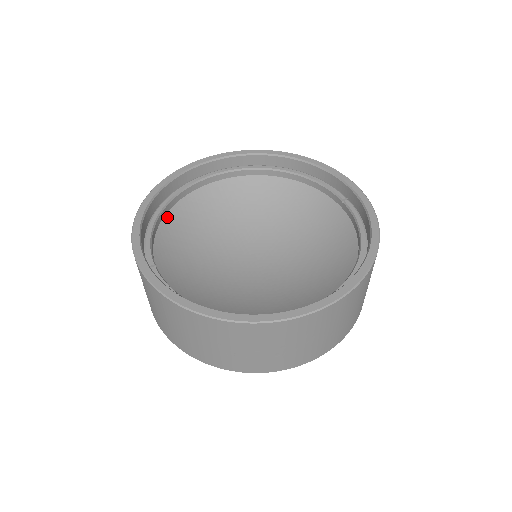
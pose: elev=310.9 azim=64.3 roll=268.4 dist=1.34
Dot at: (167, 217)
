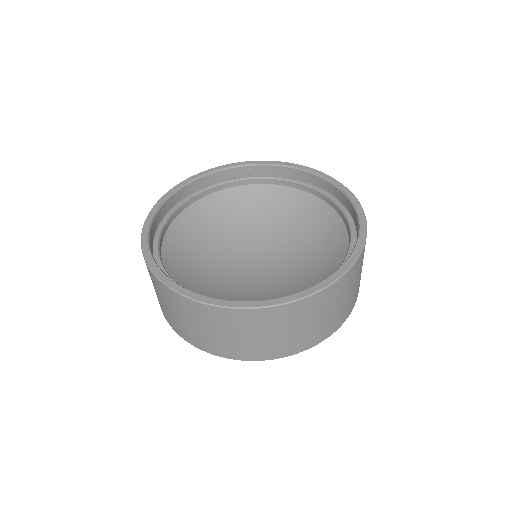
Dot at: (216, 195)
